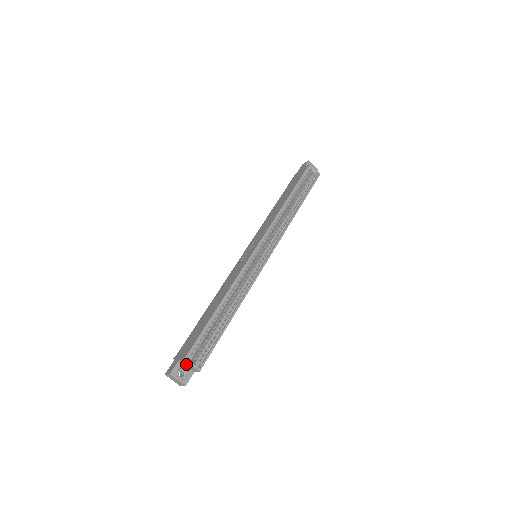
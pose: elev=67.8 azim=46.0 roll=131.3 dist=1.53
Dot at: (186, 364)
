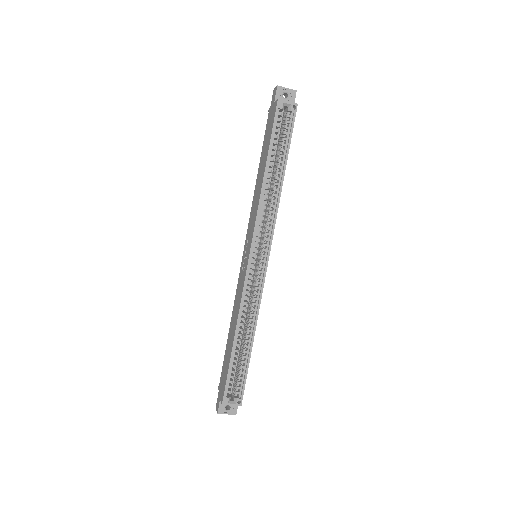
Dot at: occluded
